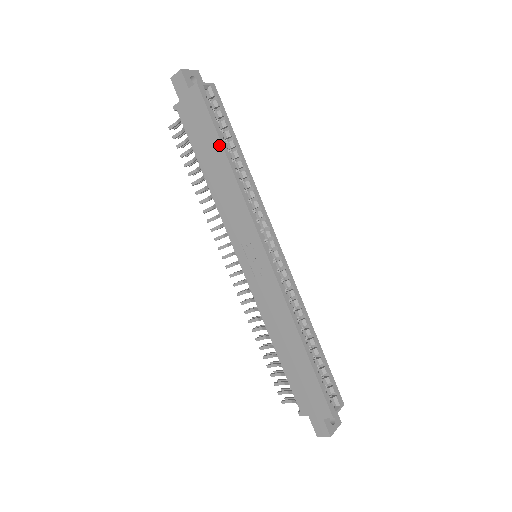
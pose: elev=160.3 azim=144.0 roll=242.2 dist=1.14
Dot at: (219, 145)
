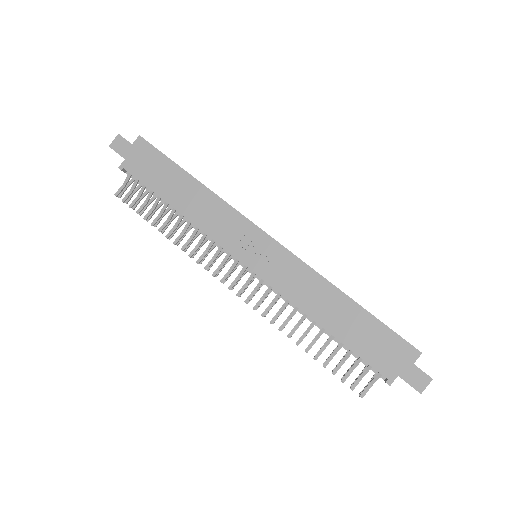
Dot at: (181, 171)
